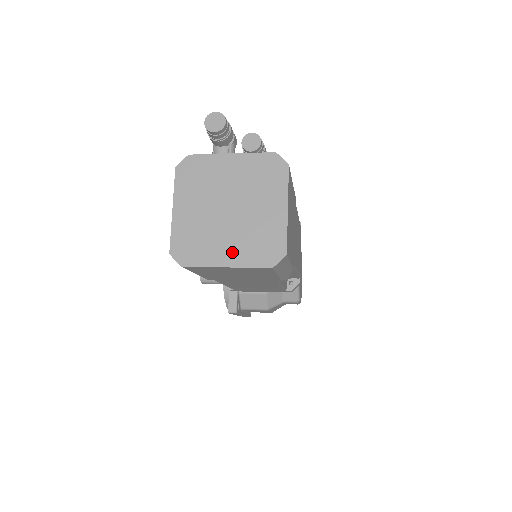
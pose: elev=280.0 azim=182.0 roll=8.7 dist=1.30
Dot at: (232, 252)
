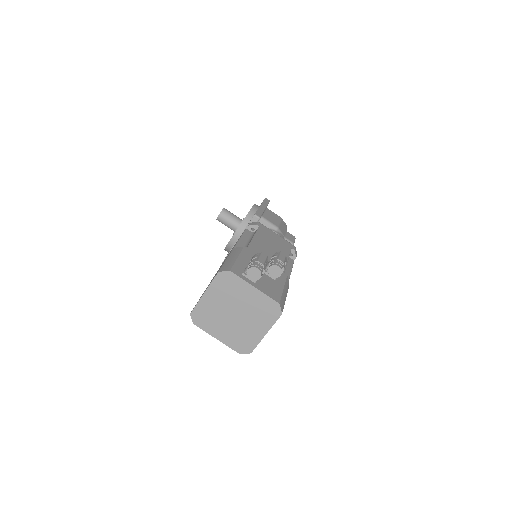
Dot at: (224, 335)
